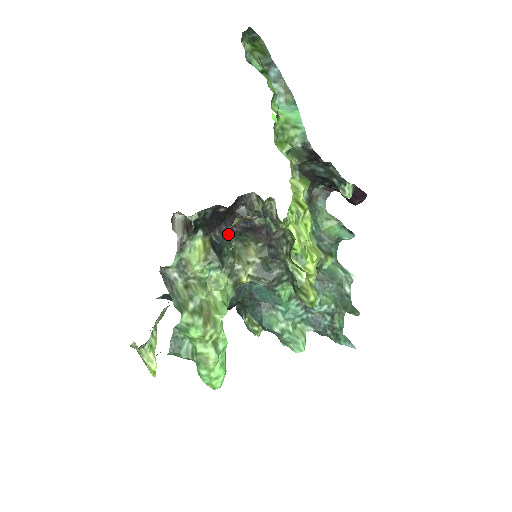
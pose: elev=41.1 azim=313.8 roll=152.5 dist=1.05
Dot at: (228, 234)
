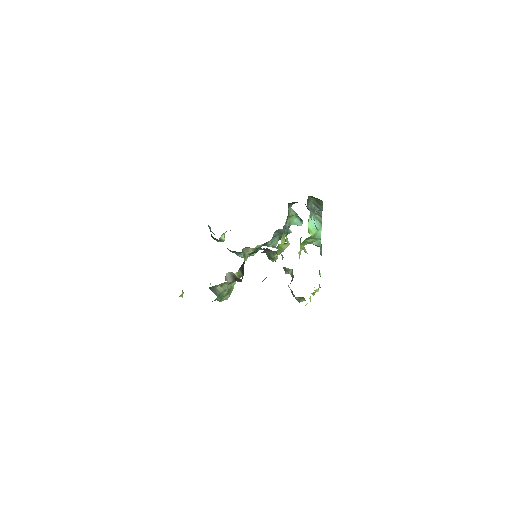
Dot at: occluded
